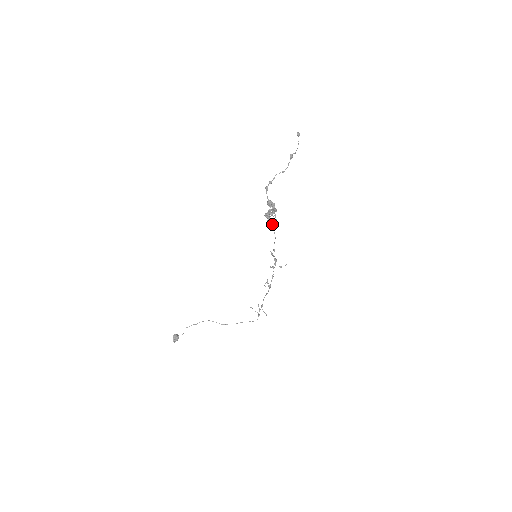
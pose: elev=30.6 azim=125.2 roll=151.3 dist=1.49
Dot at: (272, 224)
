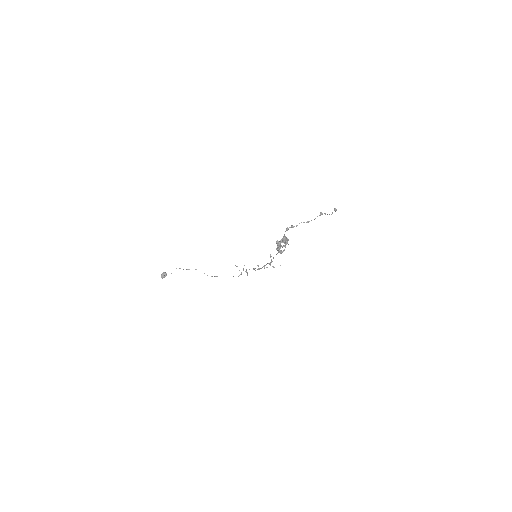
Dot at: (280, 252)
